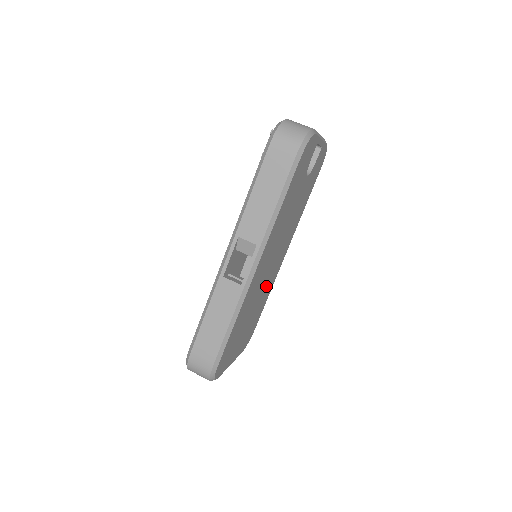
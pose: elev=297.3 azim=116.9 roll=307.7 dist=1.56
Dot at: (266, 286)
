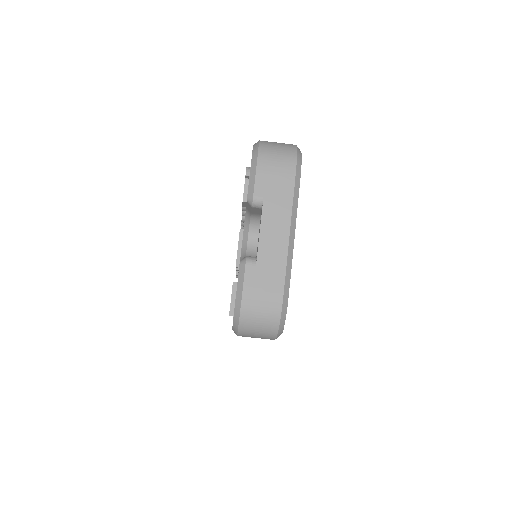
Dot at: occluded
